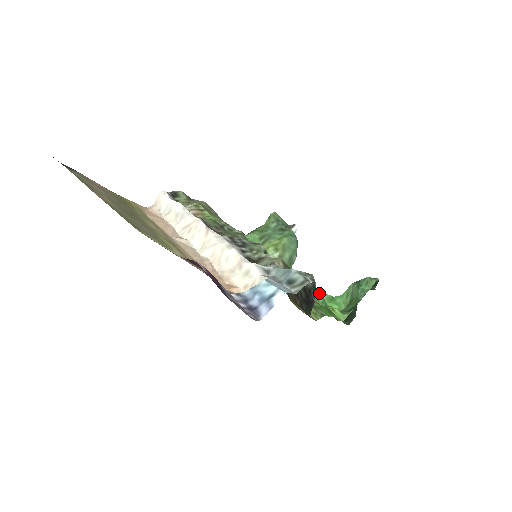
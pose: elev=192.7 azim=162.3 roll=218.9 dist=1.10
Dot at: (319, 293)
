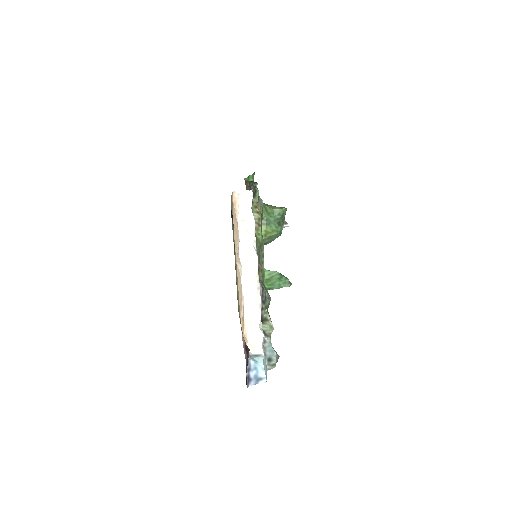
Dot at: occluded
